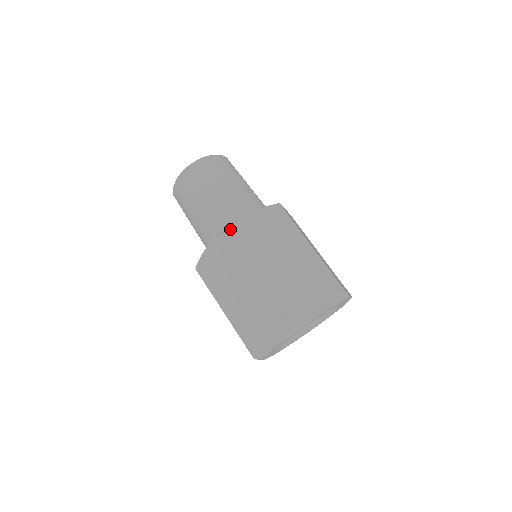
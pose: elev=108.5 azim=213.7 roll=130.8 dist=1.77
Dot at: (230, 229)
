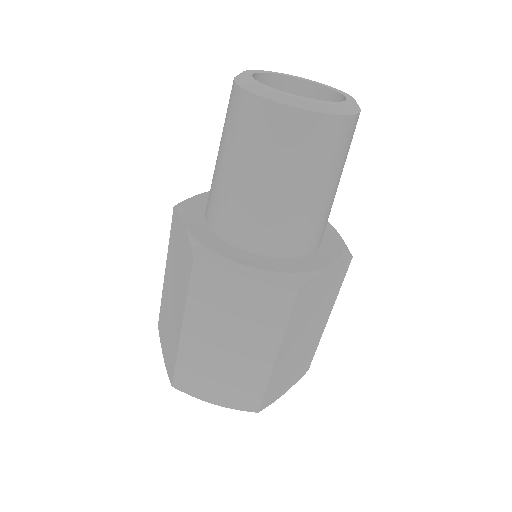
Dot at: (201, 260)
